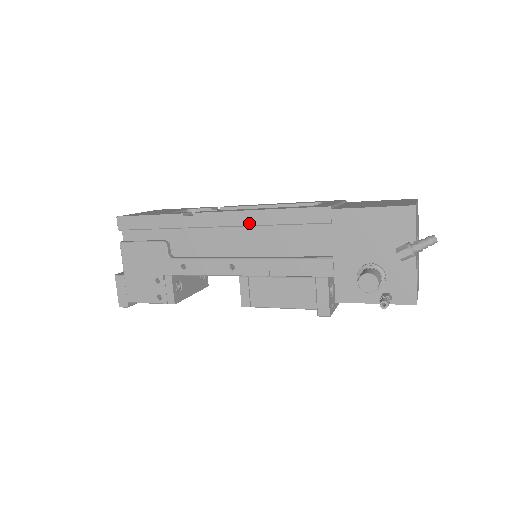
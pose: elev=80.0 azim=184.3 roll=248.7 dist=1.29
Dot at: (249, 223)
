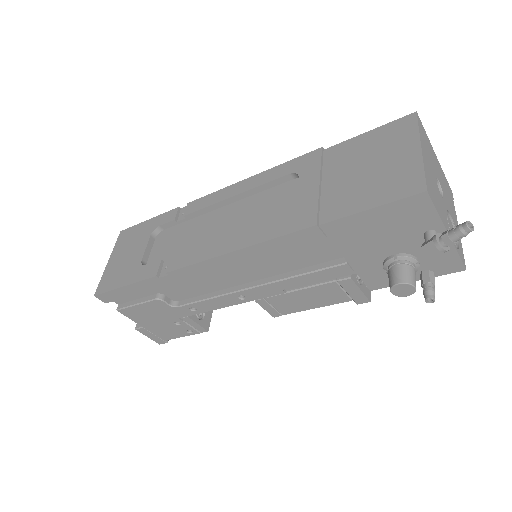
Dot at: (232, 264)
